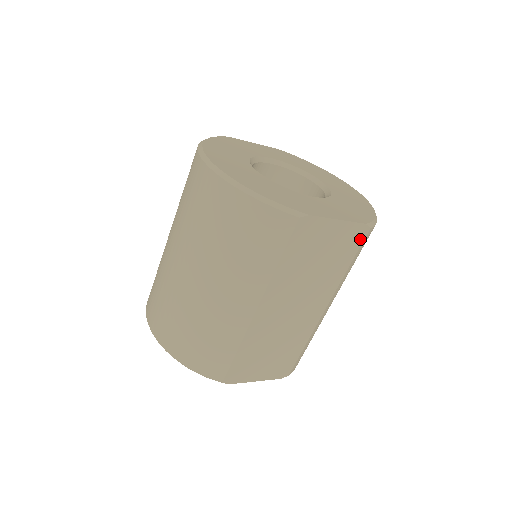
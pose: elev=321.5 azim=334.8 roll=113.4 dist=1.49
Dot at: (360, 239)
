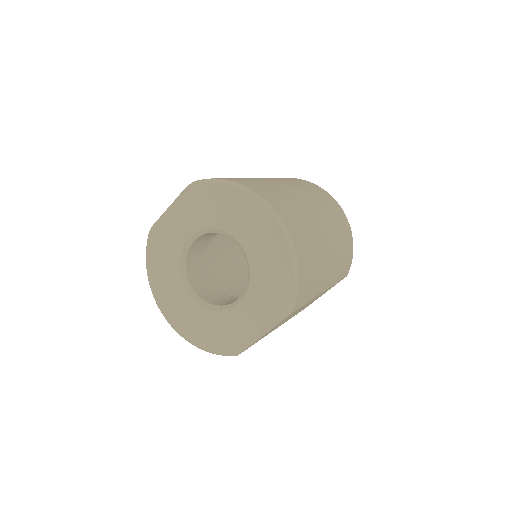
Dot at: occluded
